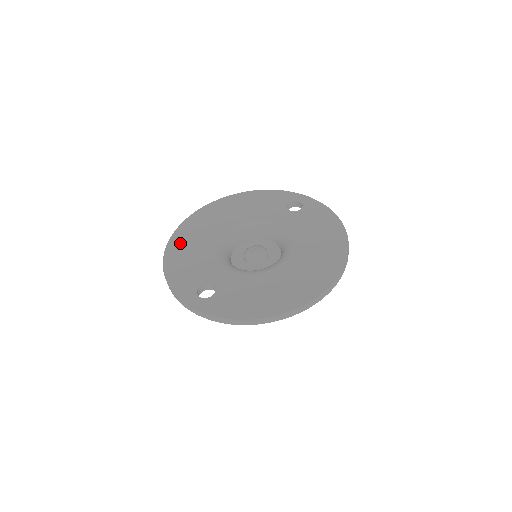
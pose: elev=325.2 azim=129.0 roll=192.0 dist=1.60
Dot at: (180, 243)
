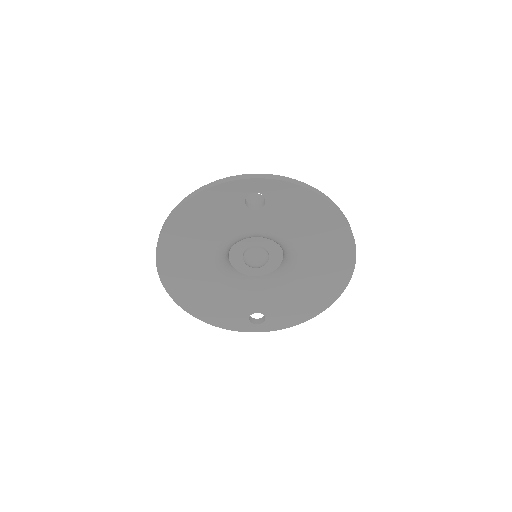
Dot at: (186, 297)
